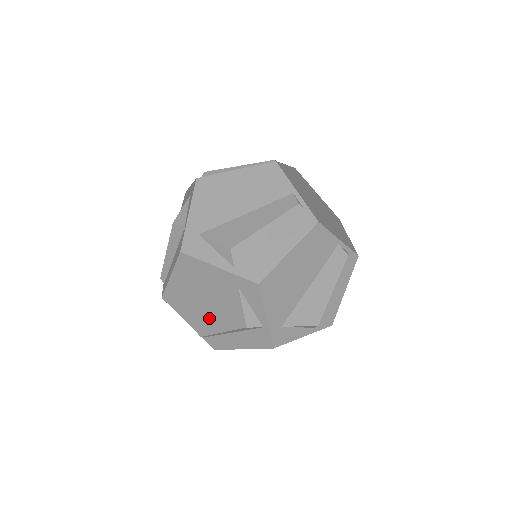
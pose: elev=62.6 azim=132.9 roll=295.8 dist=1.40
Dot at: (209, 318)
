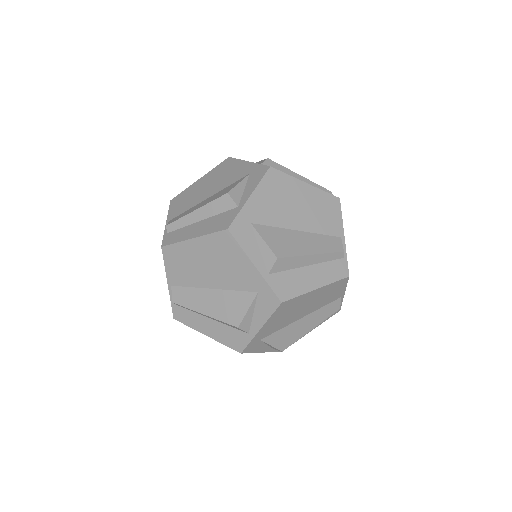
Dot at: (199, 294)
